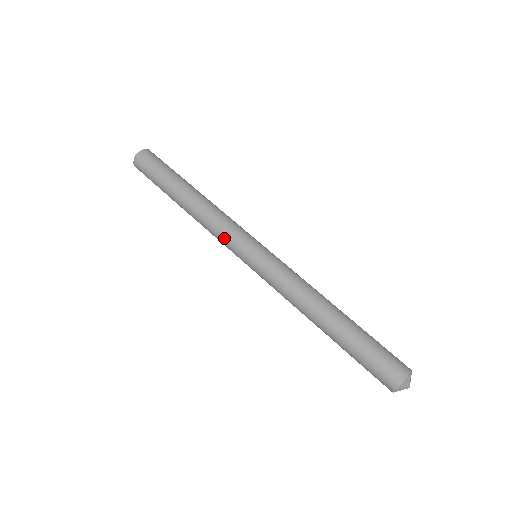
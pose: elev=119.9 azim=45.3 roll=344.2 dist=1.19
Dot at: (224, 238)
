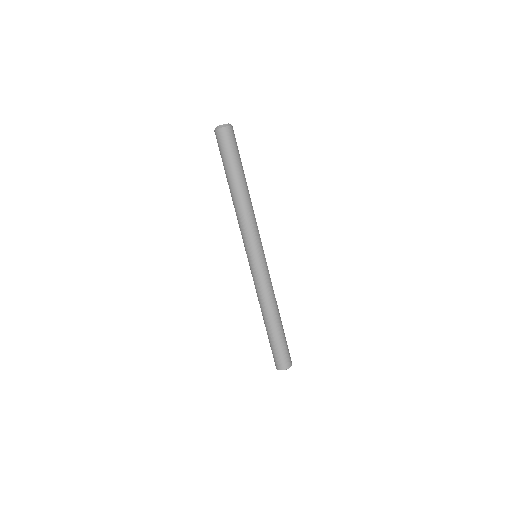
Dot at: (242, 235)
